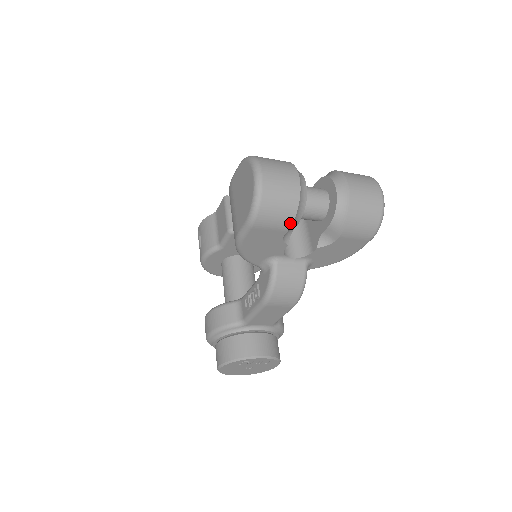
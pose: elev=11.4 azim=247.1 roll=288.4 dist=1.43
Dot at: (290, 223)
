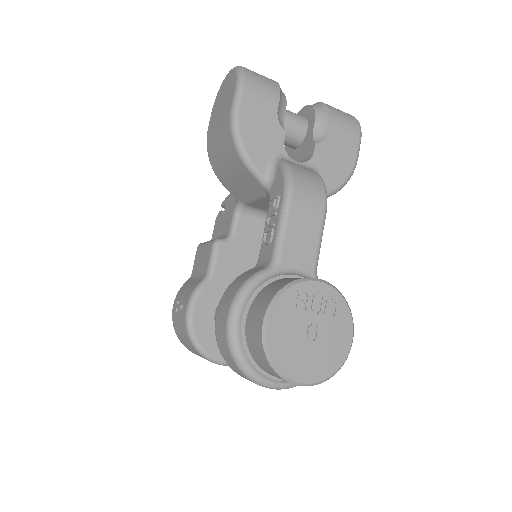
Dot at: (278, 93)
